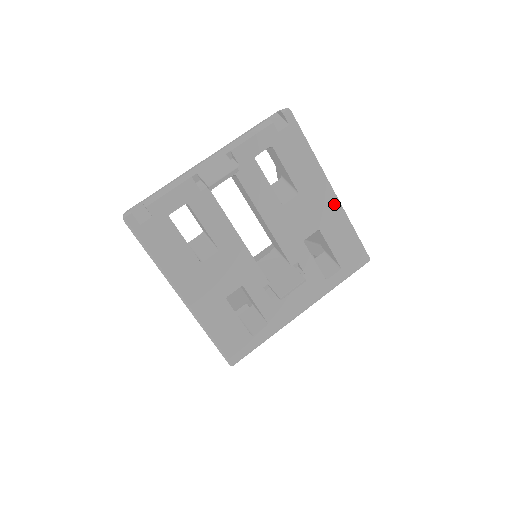
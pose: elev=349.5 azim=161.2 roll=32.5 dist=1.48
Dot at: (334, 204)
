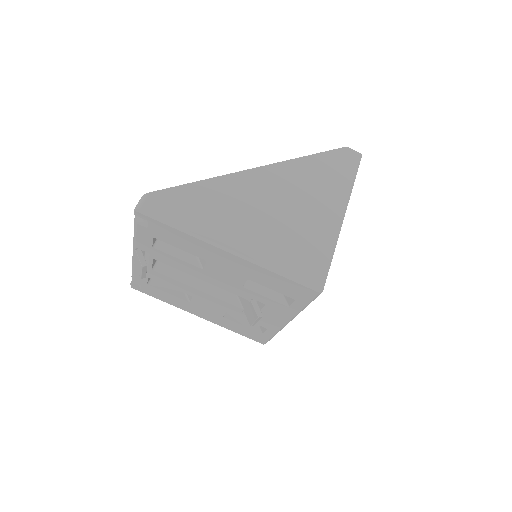
Dot at: (242, 262)
